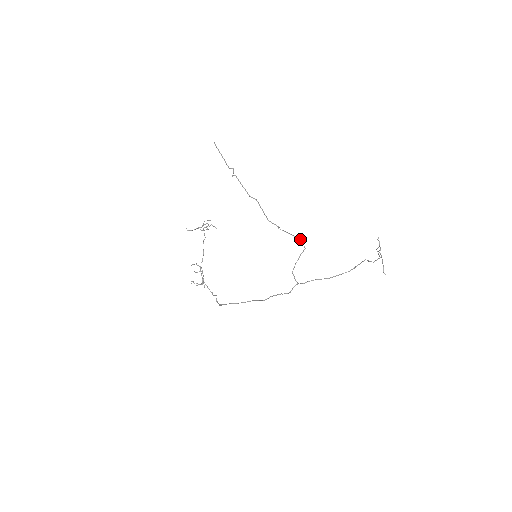
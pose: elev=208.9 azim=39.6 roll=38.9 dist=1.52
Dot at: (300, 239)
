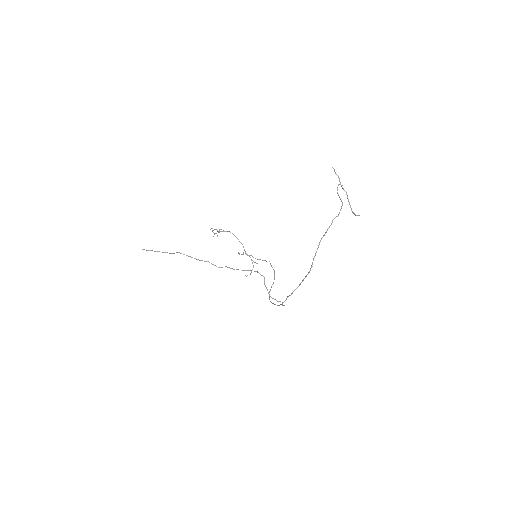
Dot at: occluded
